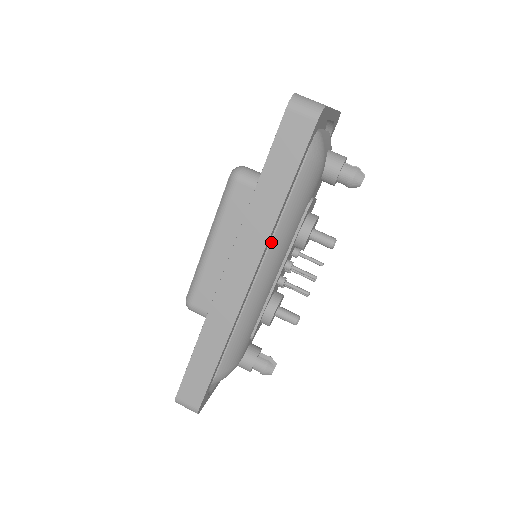
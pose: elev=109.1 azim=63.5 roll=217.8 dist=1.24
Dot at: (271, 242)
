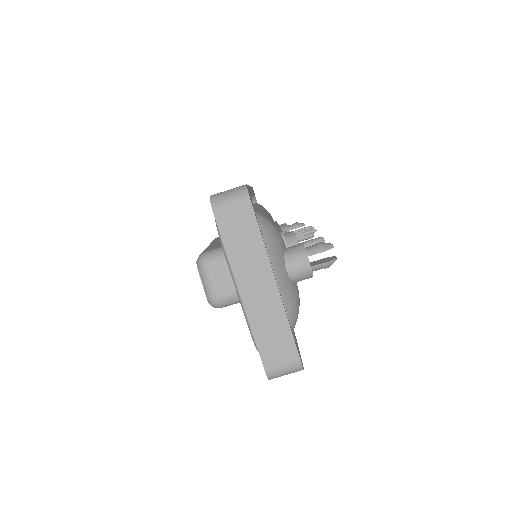
Dot at: occluded
